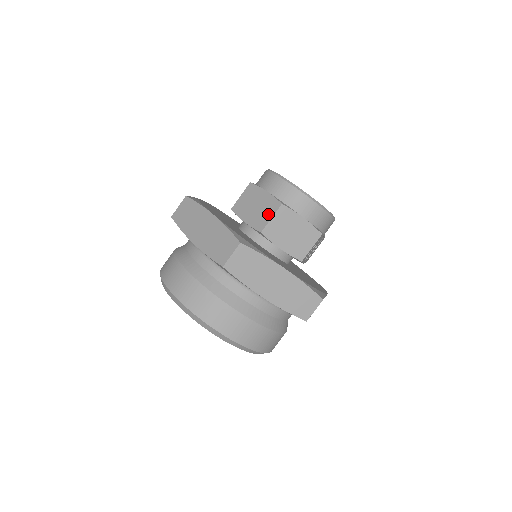
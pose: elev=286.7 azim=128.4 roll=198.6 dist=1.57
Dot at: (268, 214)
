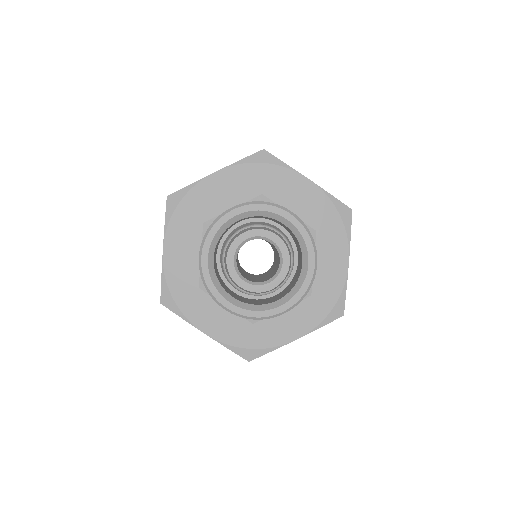
Dot at: occluded
